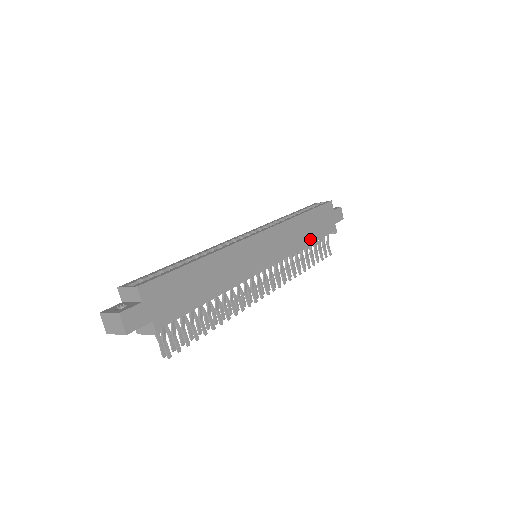
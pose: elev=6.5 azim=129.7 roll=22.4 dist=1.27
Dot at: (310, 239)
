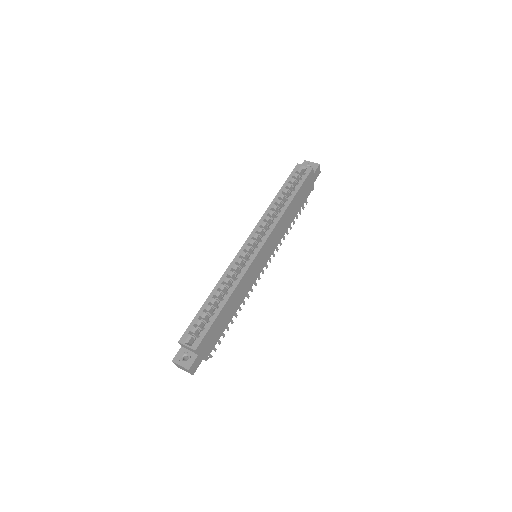
Dot at: (294, 215)
